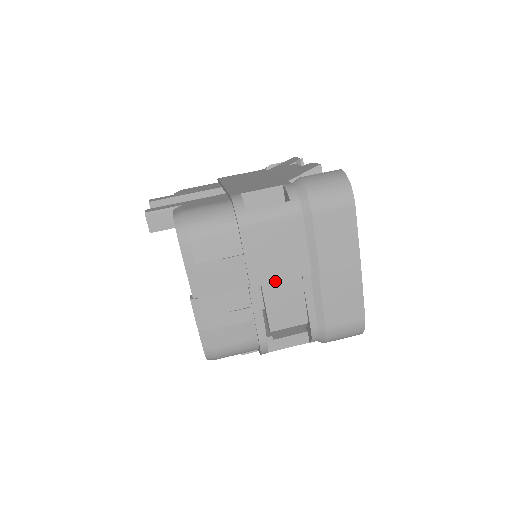
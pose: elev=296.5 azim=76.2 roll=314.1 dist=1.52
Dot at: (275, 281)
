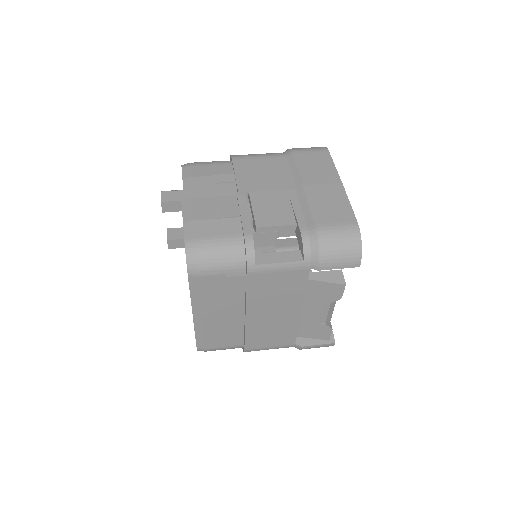
Dot at: (262, 190)
